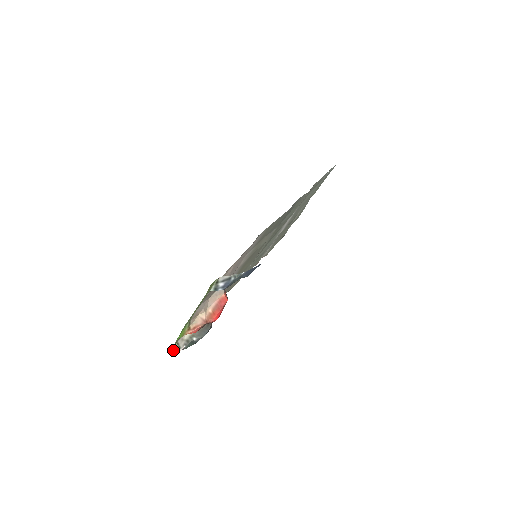
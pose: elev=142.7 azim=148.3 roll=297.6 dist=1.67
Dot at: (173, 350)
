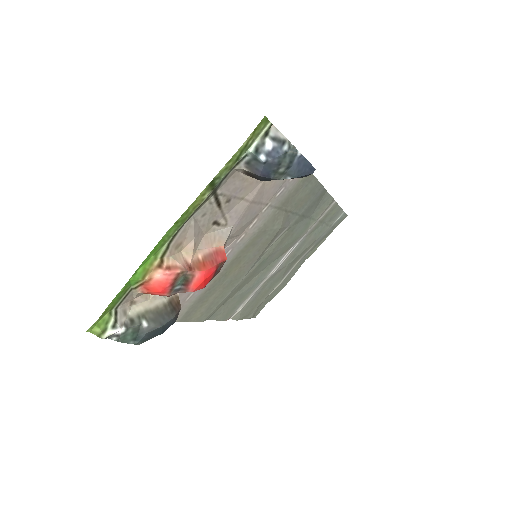
Dot at: (102, 322)
